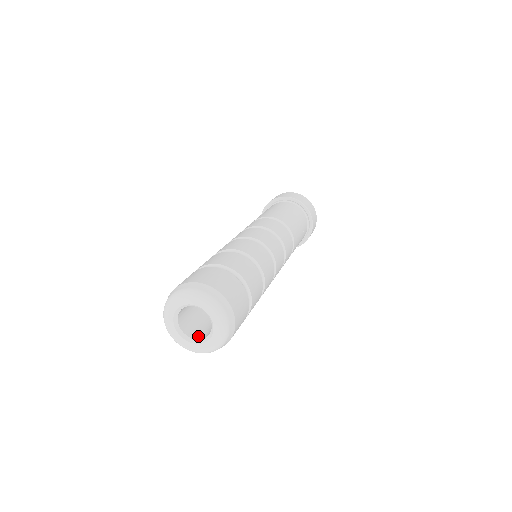
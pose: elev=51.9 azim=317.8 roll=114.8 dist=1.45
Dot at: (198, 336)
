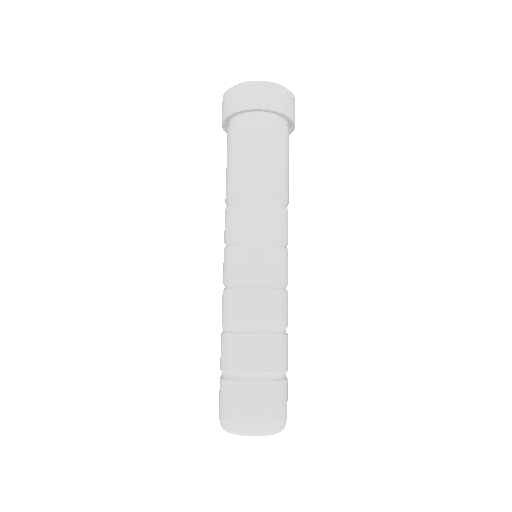
Dot at: occluded
